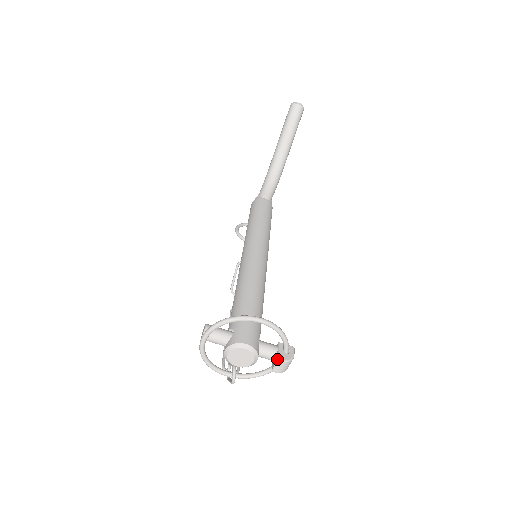
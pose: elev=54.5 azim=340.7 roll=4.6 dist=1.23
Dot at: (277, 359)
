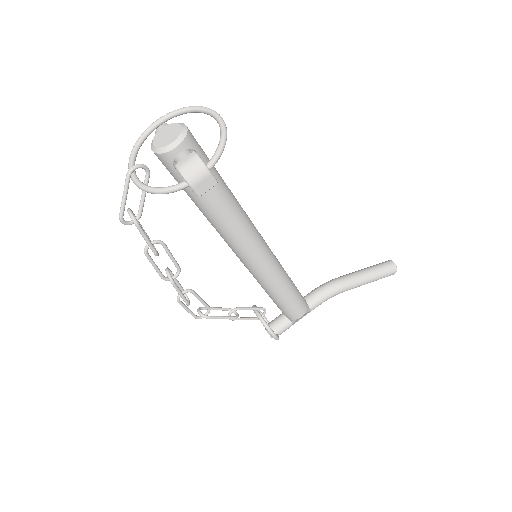
Dot at: (194, 152)
